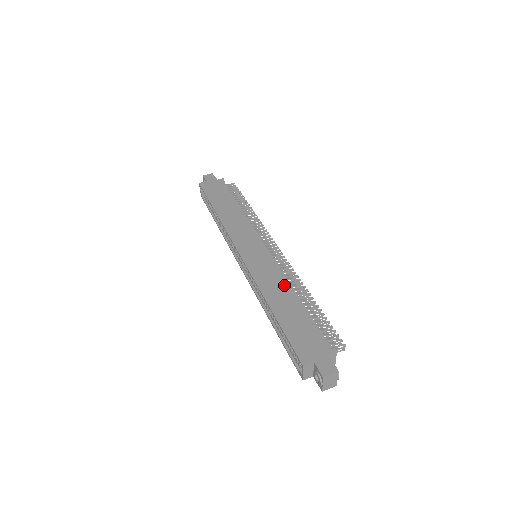
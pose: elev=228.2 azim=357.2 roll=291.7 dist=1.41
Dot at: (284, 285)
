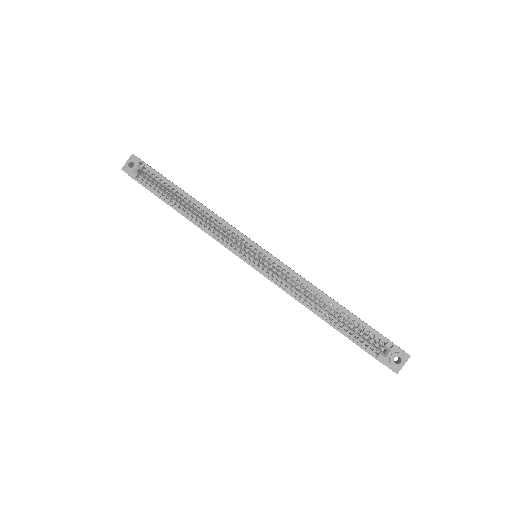
Dot at: occluded
